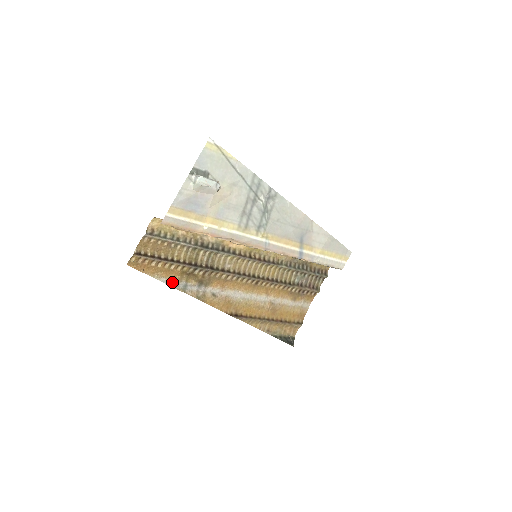
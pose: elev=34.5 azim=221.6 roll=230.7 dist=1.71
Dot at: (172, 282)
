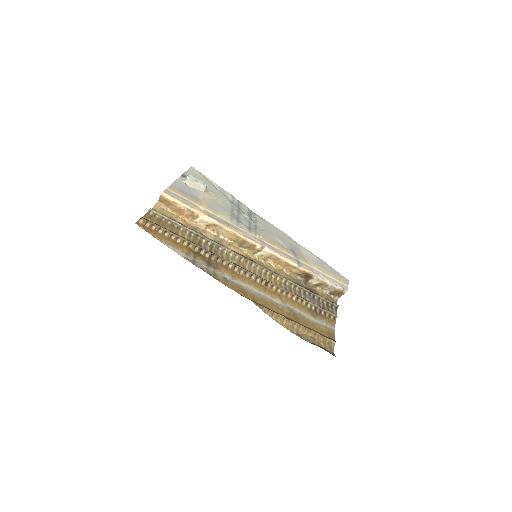
Dot at: (180, 253)
